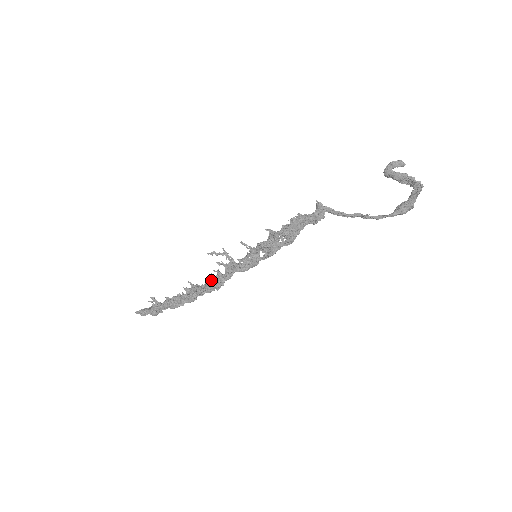
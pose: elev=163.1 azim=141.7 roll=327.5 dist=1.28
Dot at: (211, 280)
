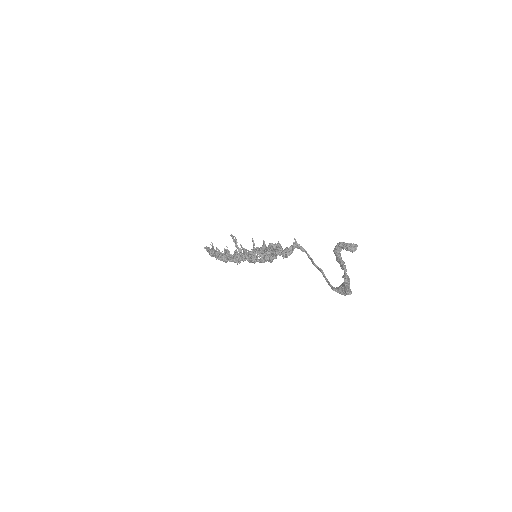
Dot at: (234, 254)
